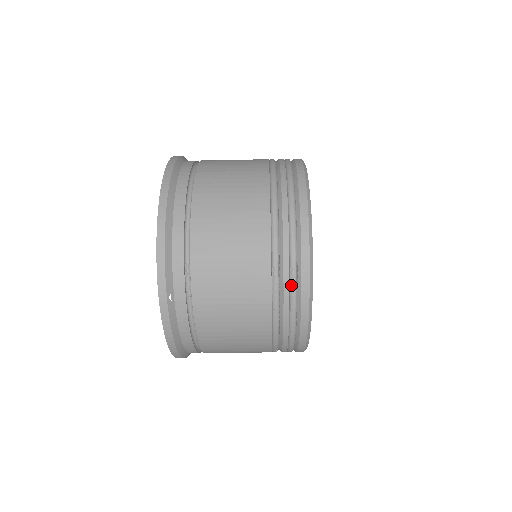
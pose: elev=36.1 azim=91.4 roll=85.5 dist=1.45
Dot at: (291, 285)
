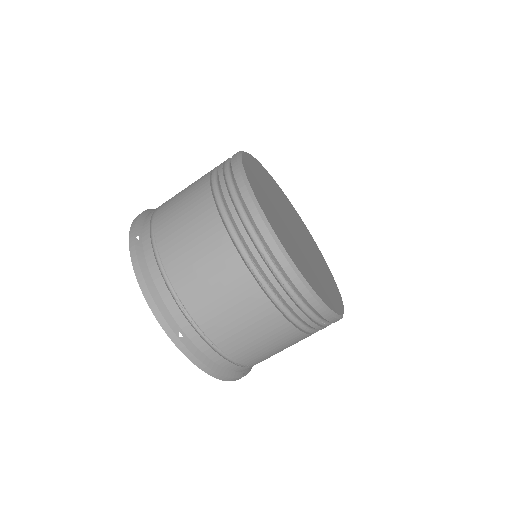
Dot at: (271, 269)
